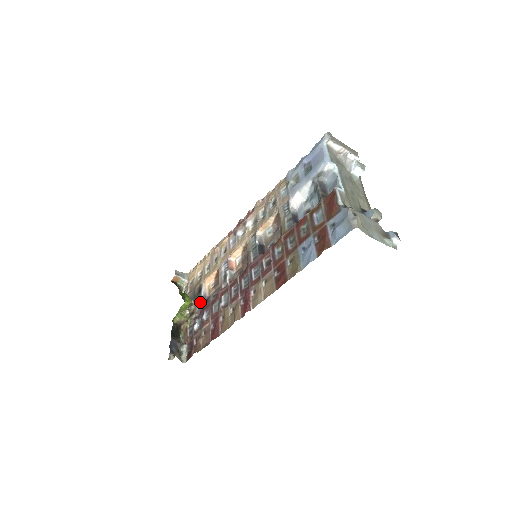
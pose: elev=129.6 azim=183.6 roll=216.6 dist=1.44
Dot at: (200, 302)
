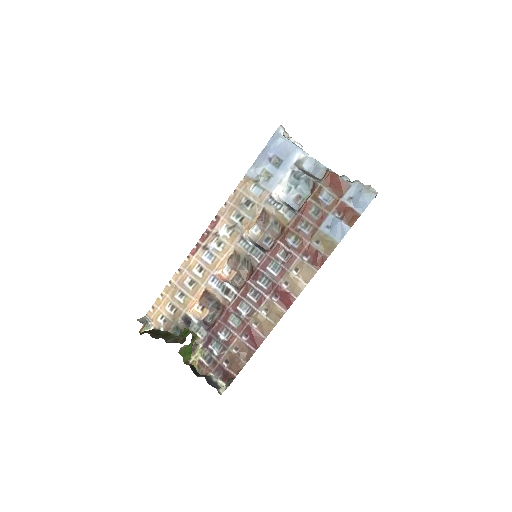
Dot at: (200, 330)
